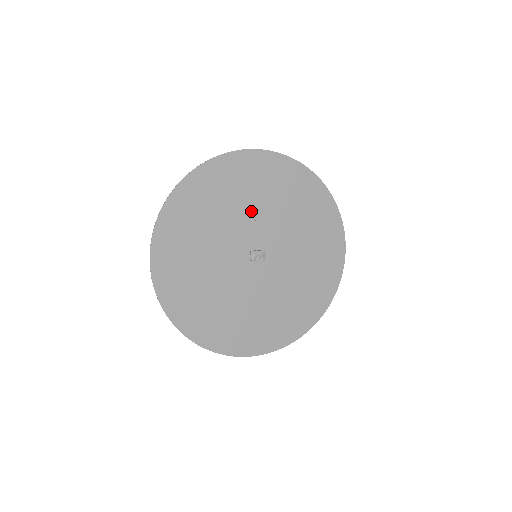
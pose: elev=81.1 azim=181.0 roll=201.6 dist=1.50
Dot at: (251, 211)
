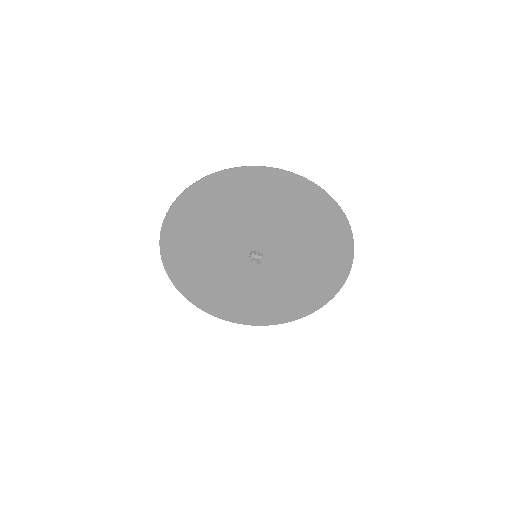
Dot at: (264, 221)
